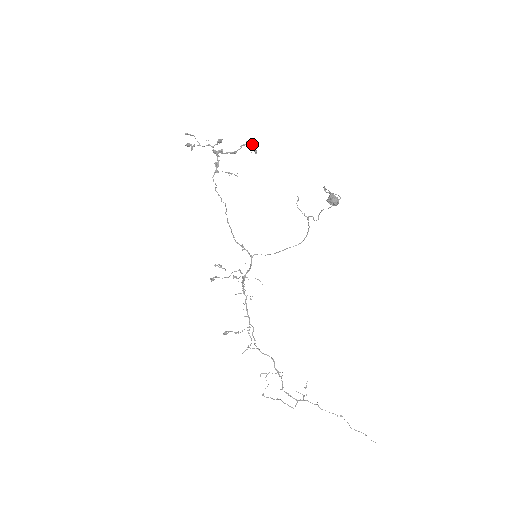
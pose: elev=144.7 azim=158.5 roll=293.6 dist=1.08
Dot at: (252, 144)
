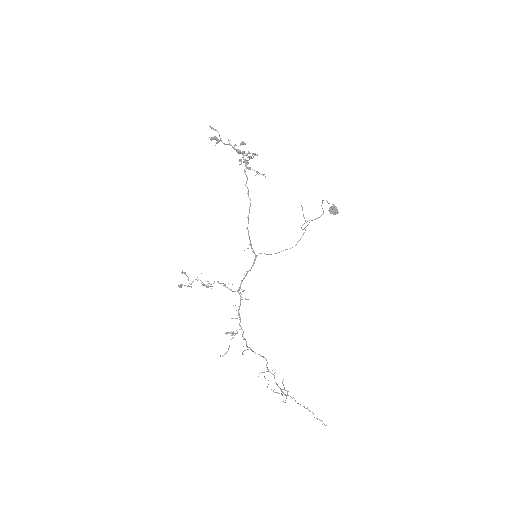
Dot at: occluded
